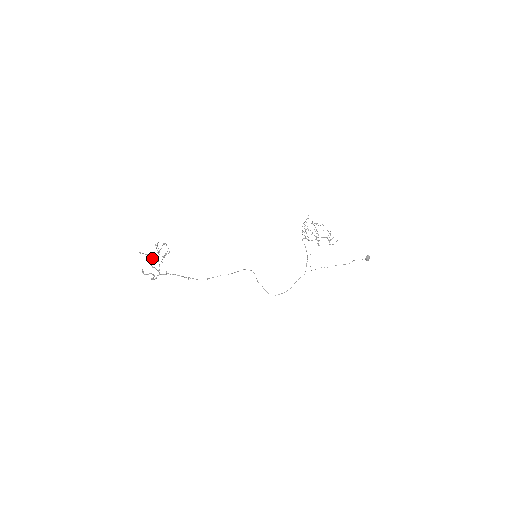
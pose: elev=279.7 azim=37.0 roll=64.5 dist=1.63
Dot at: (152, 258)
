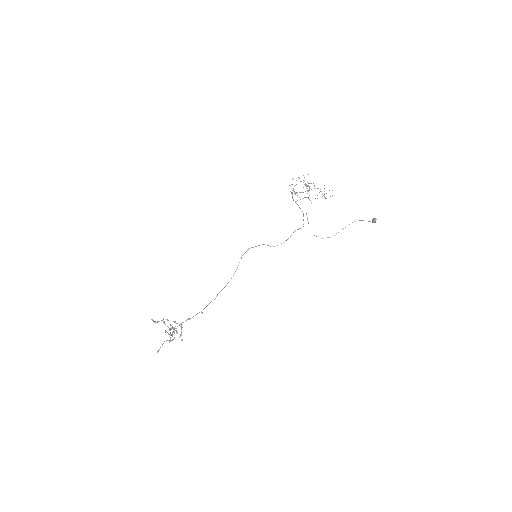
Dot at: (169, 342)
